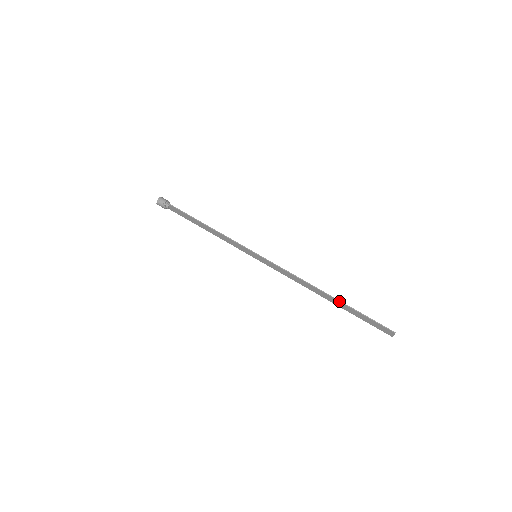
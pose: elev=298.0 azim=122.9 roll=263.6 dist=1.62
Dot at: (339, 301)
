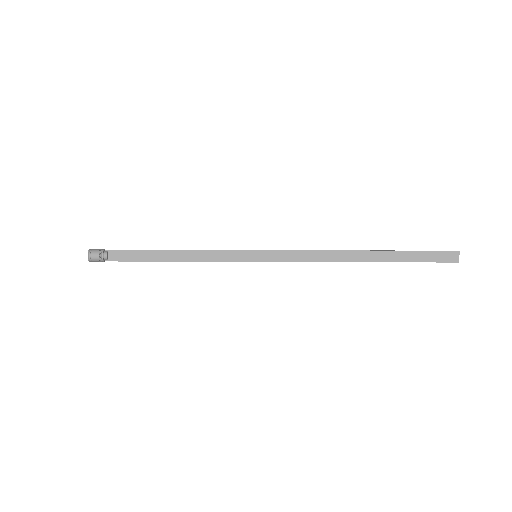
Dot at: (381, 250)
